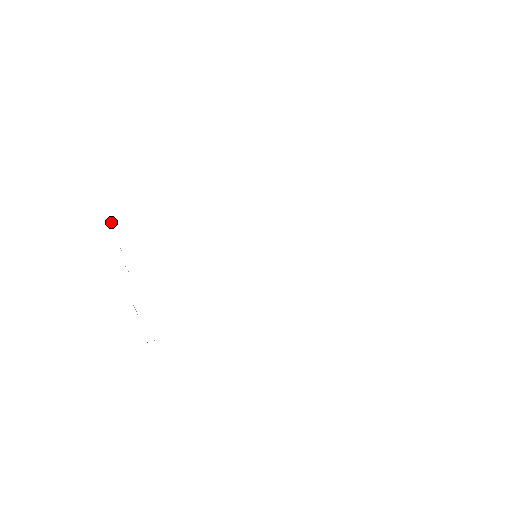
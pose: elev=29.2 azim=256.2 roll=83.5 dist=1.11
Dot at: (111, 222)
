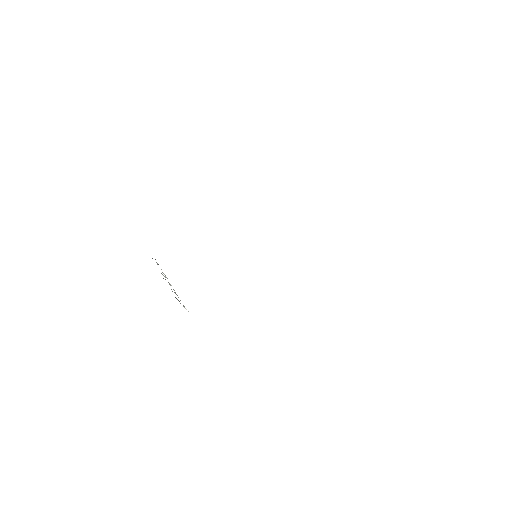
Dot at: occluded
